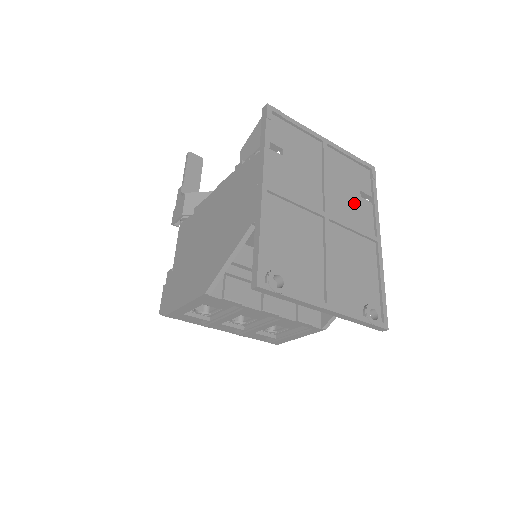
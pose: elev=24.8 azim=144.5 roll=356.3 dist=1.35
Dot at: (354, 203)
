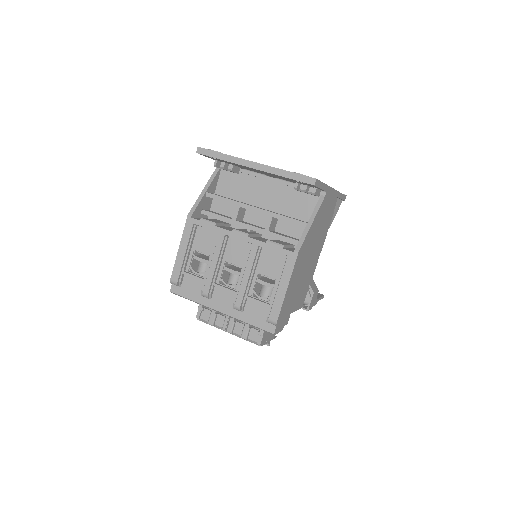
Dot at: occluded
